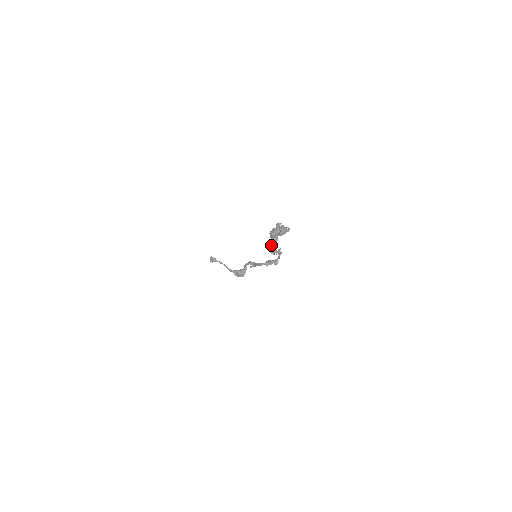
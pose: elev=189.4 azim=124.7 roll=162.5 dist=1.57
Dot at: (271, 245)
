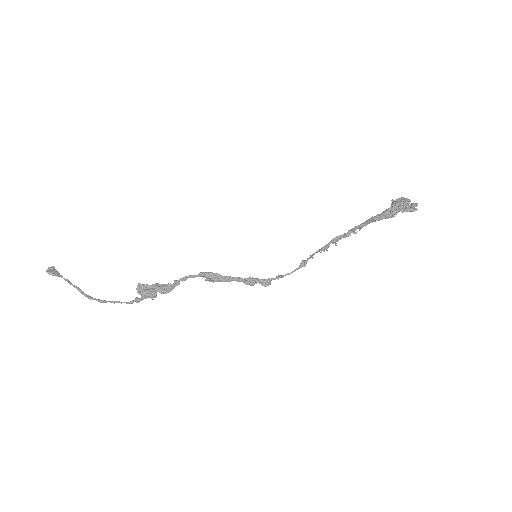
Dot at: (369, 222)
